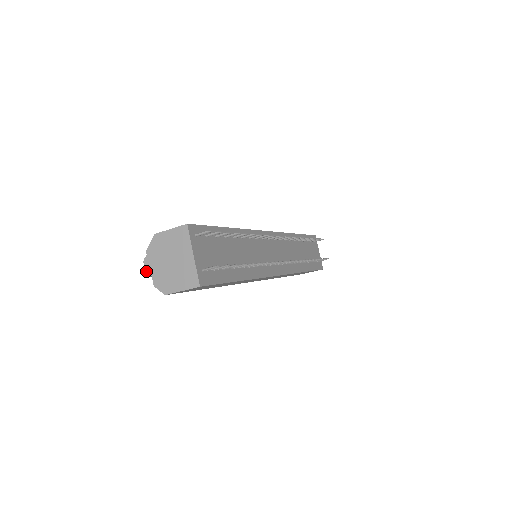
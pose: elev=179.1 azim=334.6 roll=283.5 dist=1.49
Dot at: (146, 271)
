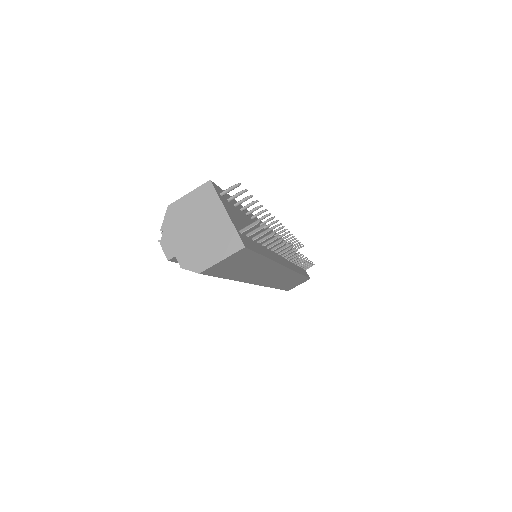
Dot at: (166, 253)
